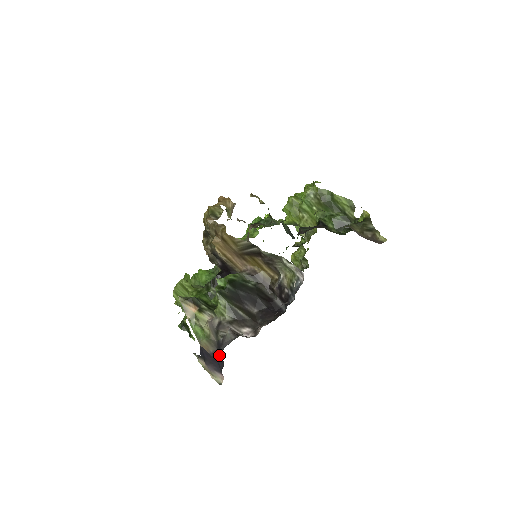
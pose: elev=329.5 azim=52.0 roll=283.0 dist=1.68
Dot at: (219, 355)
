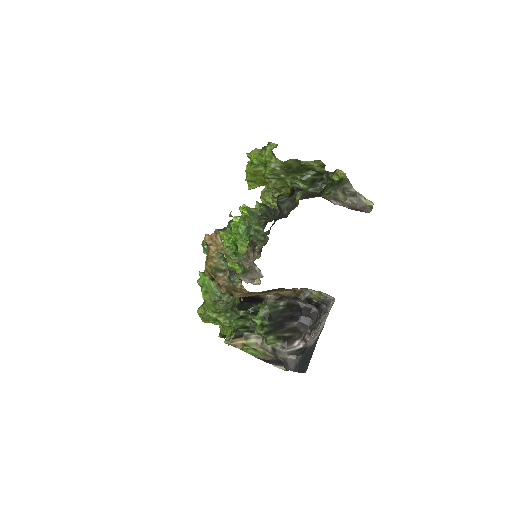
Dot at: (280, 362)
